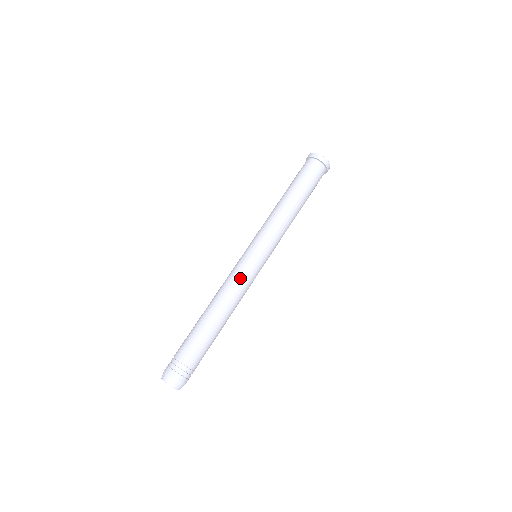
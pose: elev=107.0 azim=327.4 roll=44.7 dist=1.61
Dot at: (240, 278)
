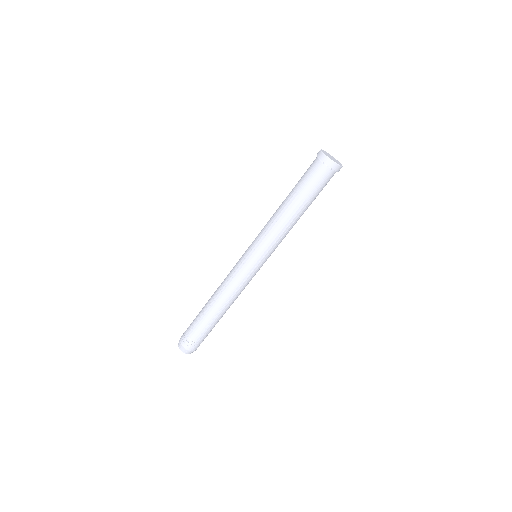
Dot at: occluded
